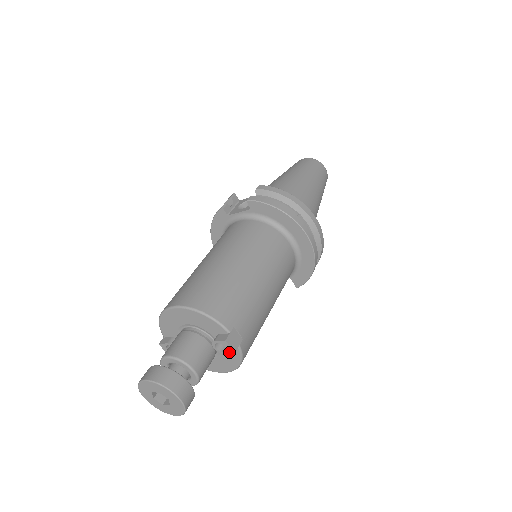
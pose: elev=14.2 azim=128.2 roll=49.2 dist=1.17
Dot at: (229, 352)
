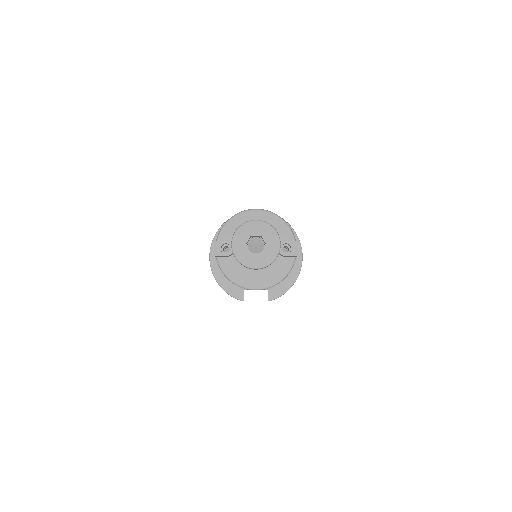
Dot at: (292, 254)
